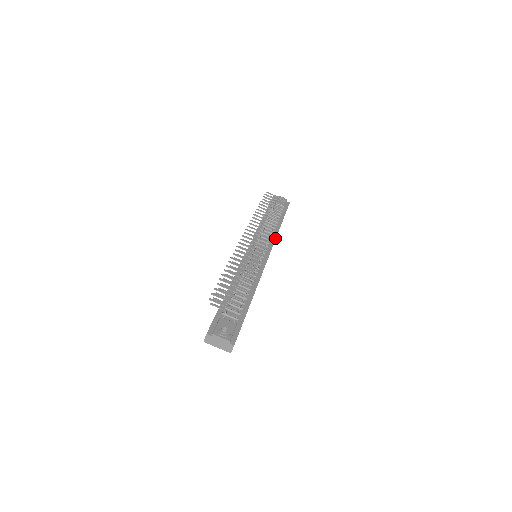
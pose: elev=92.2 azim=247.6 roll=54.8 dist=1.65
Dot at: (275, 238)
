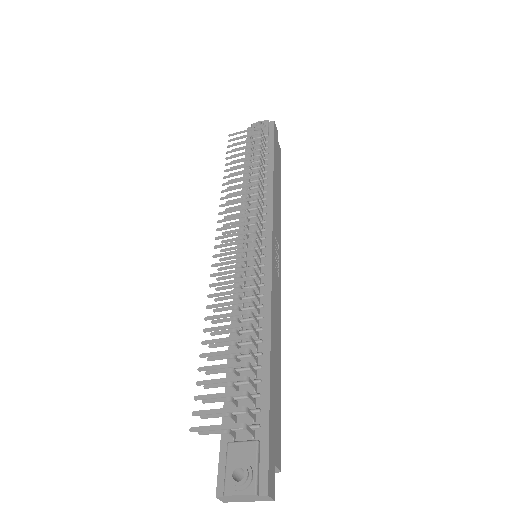
Dot at: (271, 203)
